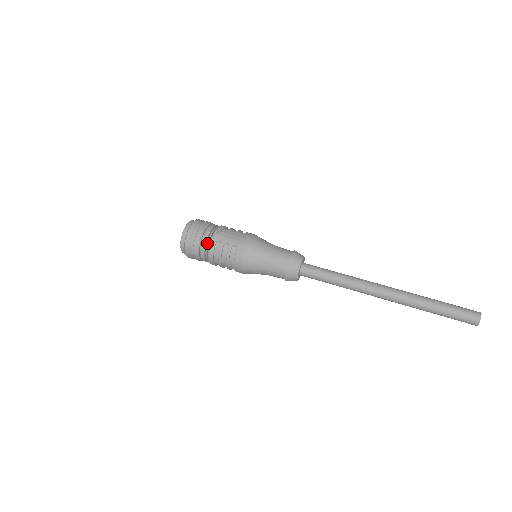
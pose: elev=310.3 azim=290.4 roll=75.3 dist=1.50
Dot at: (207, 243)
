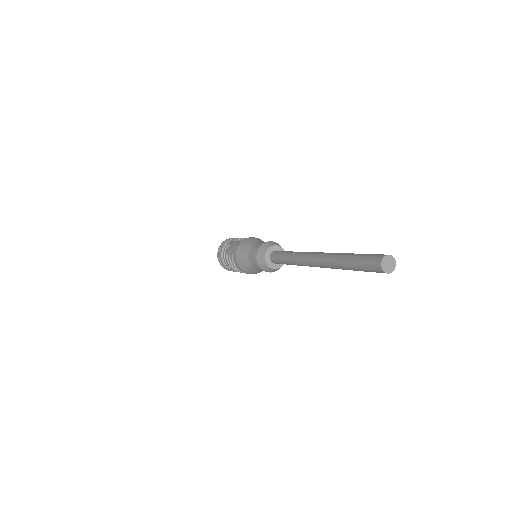
Dot at: occluded
